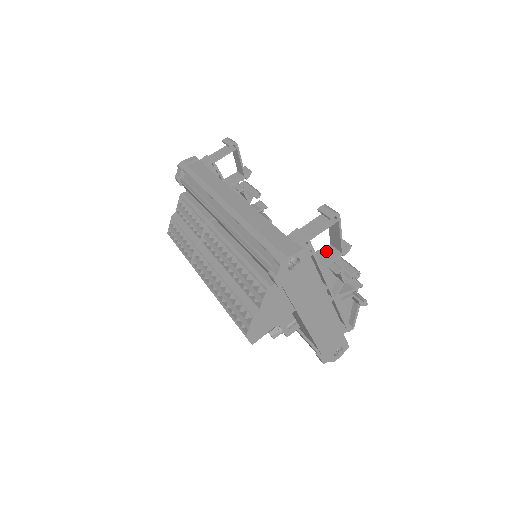
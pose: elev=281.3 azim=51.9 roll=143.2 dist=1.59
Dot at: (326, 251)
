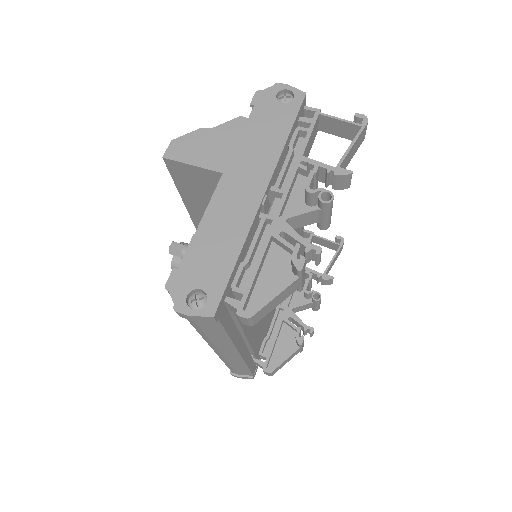
Dot at: (322, 174)
